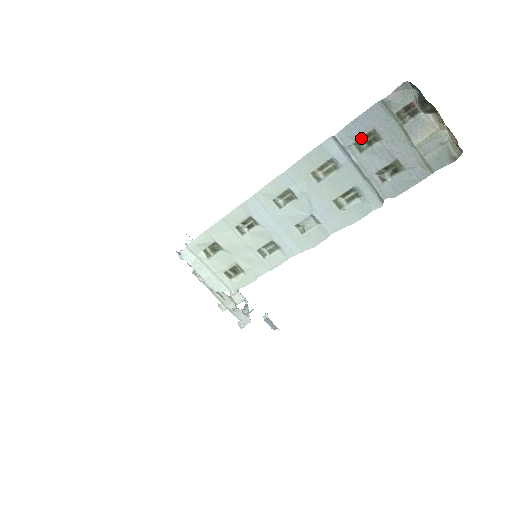
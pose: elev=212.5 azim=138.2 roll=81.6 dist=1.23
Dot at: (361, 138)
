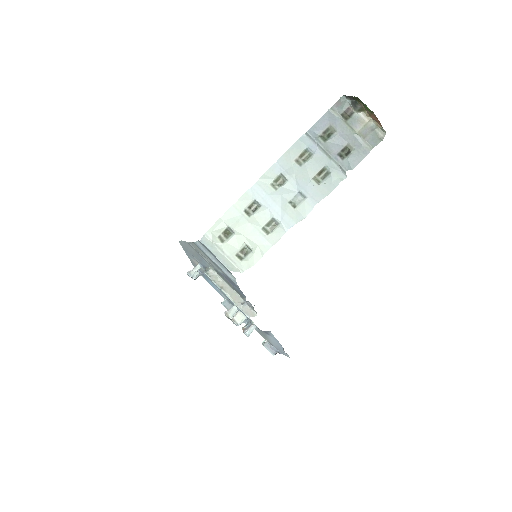
Dot at: (323, 132)
